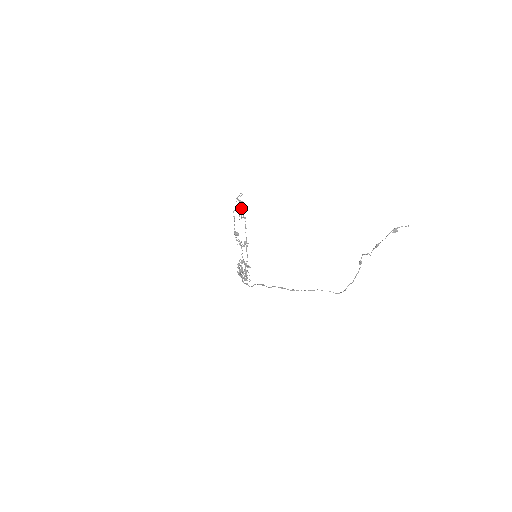
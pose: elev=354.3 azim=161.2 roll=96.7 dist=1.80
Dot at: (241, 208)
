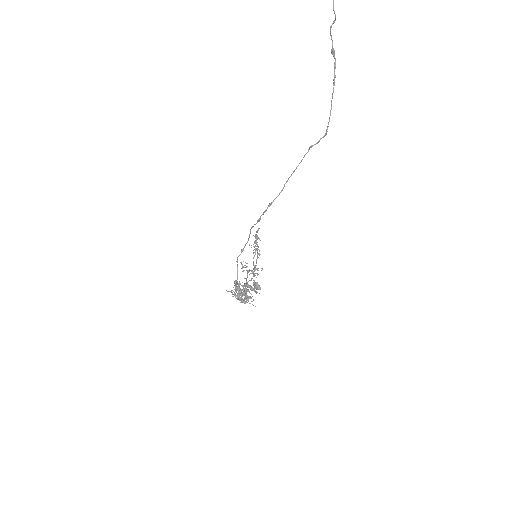
Dot at: (256, 240)
